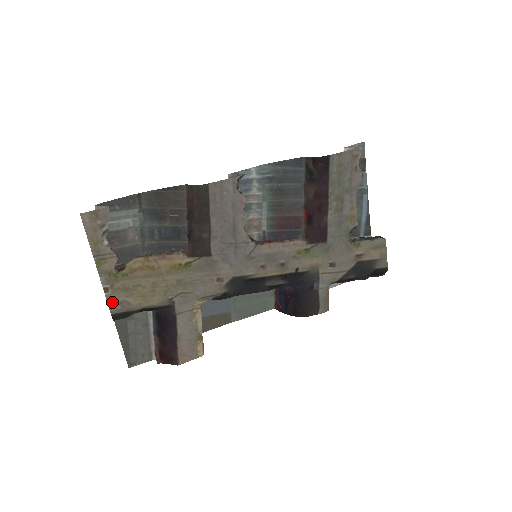
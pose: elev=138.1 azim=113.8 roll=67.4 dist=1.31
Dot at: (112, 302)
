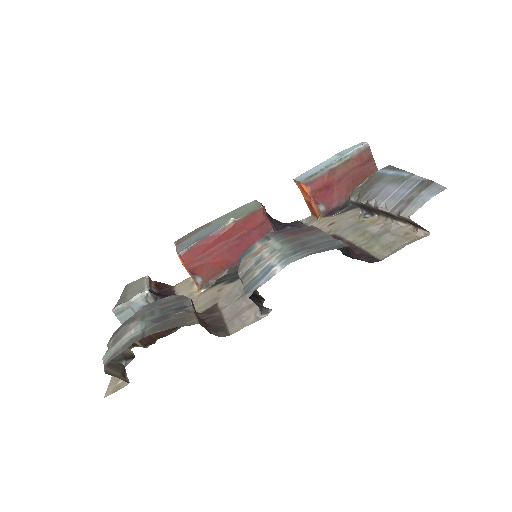
Dot at: occluded
